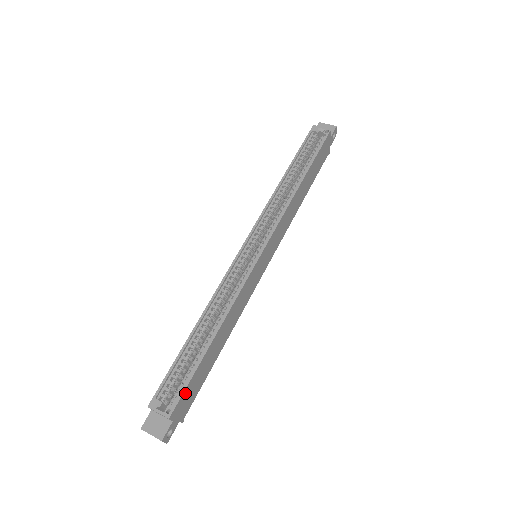
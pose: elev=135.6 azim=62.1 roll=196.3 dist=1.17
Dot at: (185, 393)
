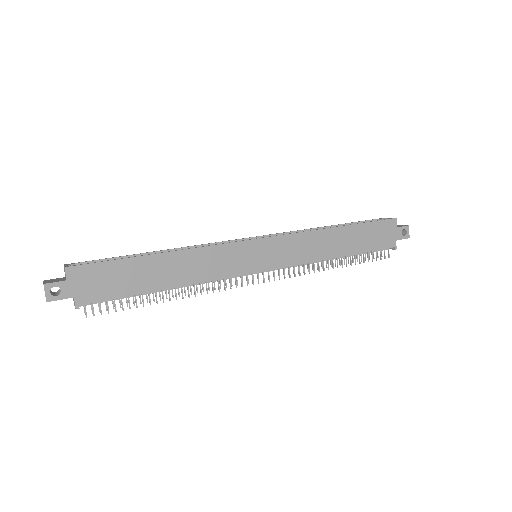
Dot at: (97, 268)
